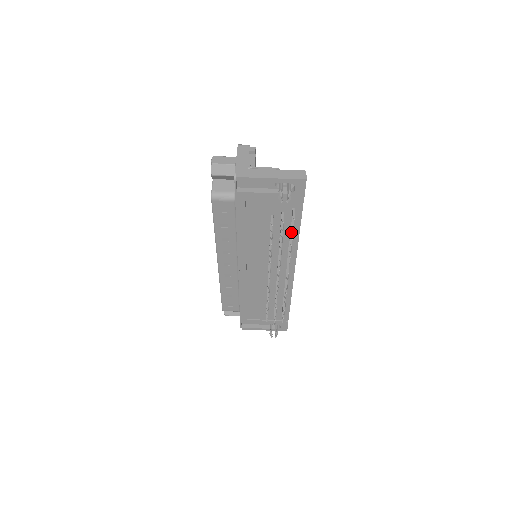
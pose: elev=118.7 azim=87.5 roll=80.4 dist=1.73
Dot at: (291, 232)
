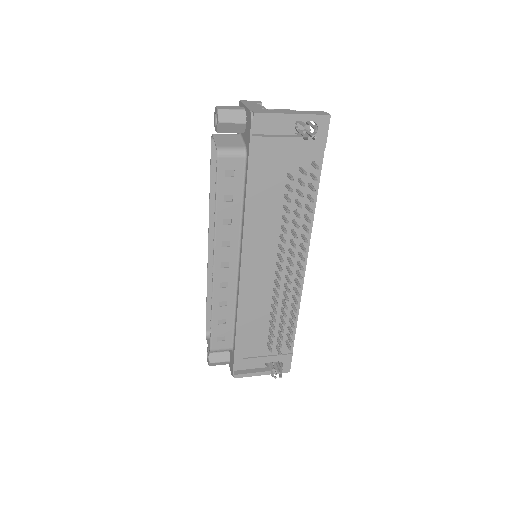
Dot at: (313, 190)
